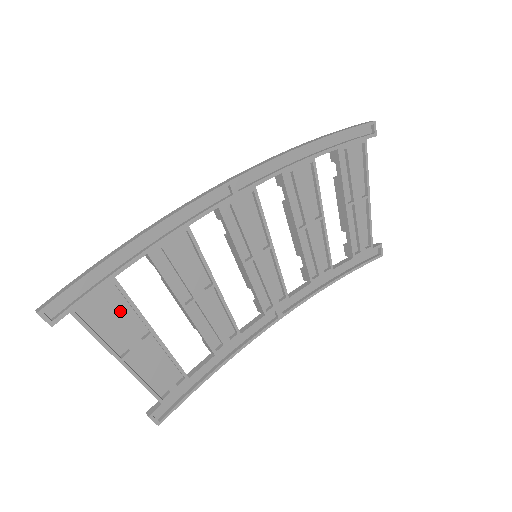
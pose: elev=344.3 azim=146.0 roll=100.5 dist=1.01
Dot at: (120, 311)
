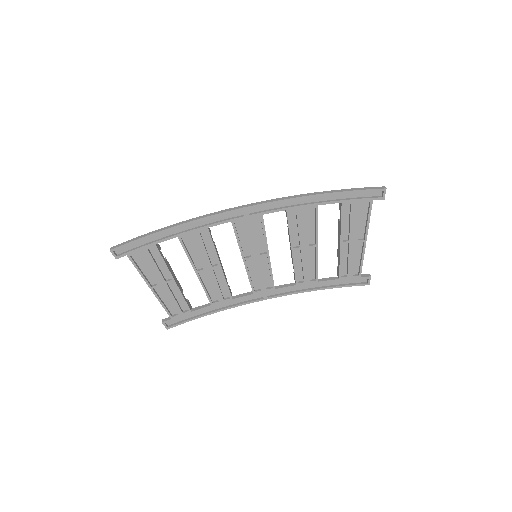
Dot at: (156, 262)
